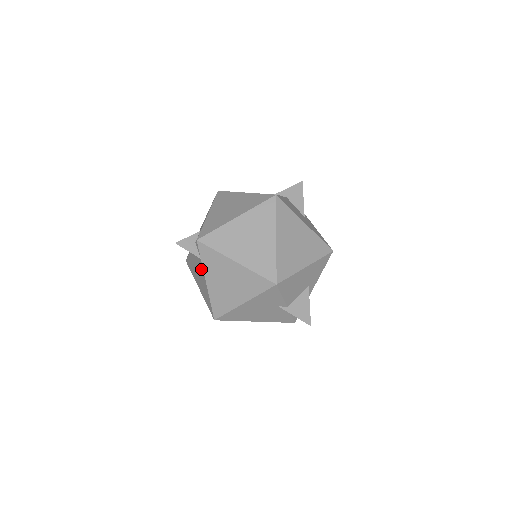
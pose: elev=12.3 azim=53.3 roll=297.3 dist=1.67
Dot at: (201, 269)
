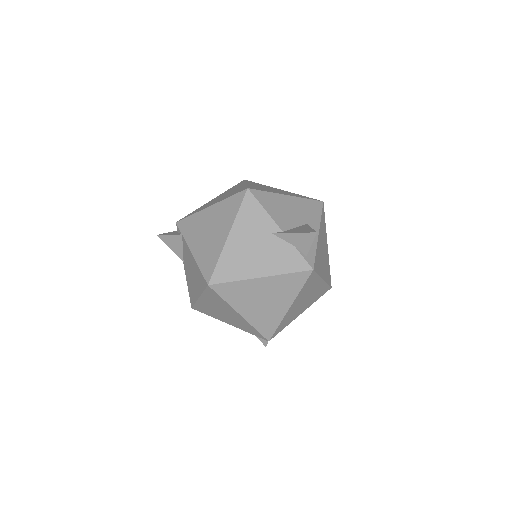
Dot at: (186, 250)
